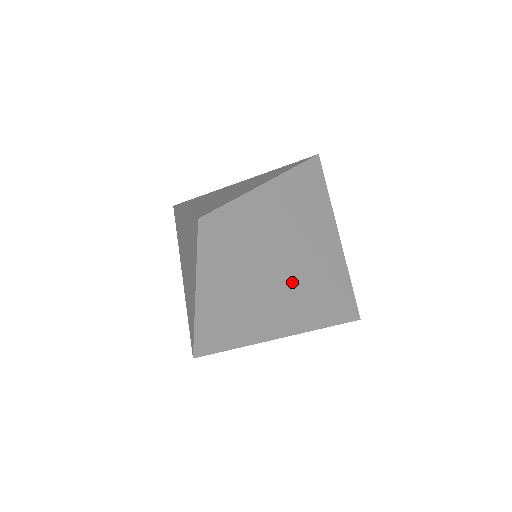
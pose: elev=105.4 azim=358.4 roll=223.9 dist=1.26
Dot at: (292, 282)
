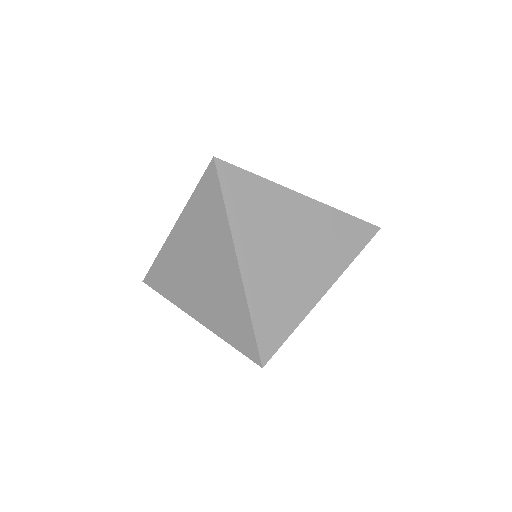
Dot at: (313, 204)
